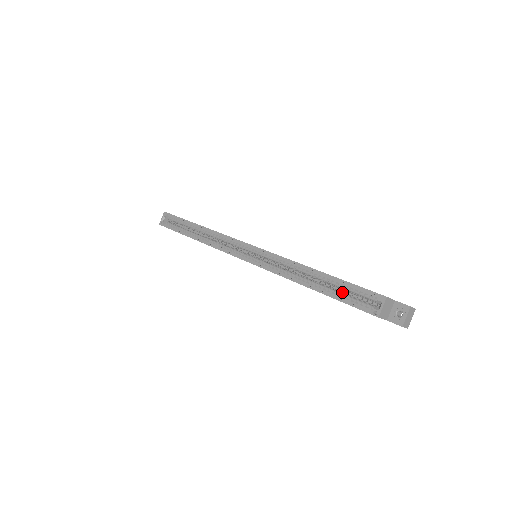
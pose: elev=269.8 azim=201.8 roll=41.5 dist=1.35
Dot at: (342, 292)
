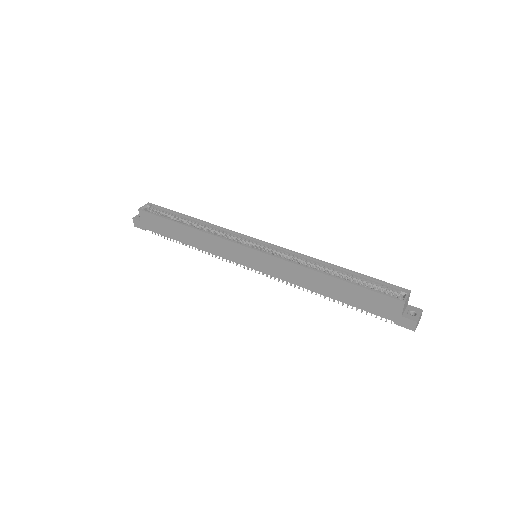
Dot at: occluded
